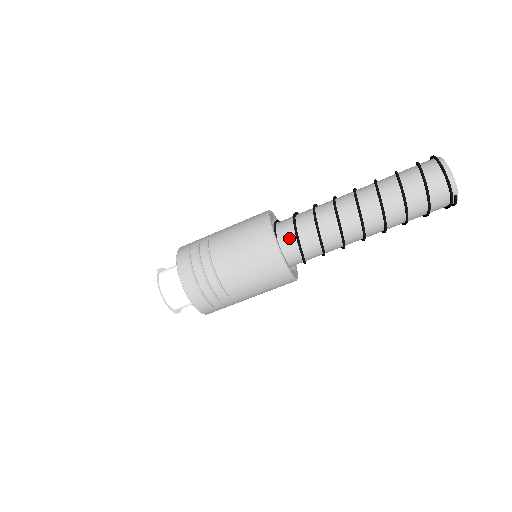
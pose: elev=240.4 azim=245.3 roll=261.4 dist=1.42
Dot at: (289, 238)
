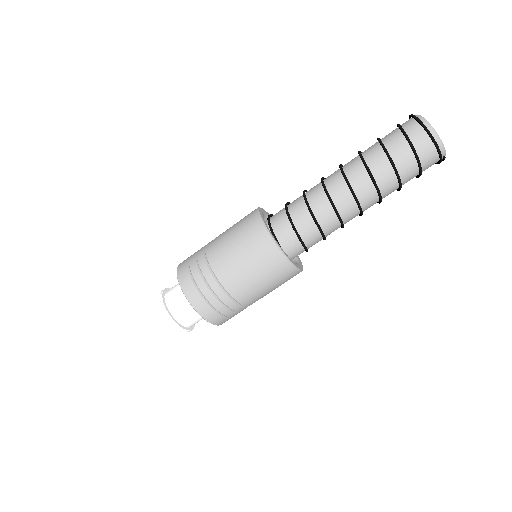
Dot at: (291, 240)
